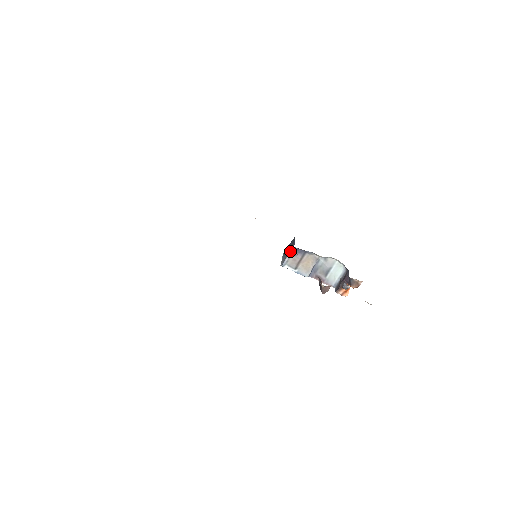
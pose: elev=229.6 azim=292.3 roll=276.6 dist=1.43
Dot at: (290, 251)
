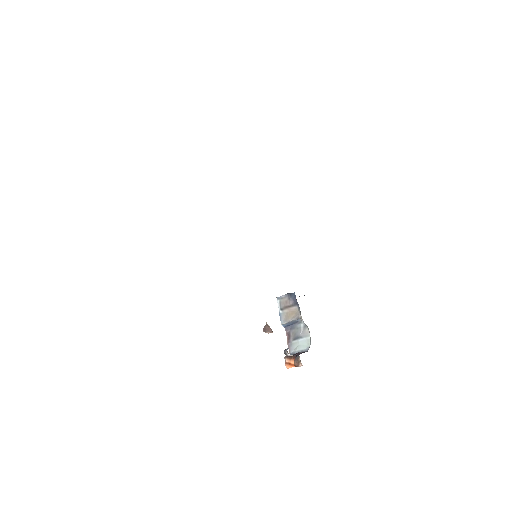
Dot at: (290, 293)
